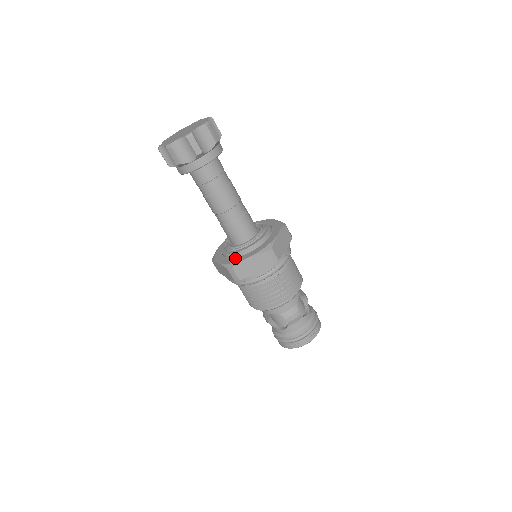
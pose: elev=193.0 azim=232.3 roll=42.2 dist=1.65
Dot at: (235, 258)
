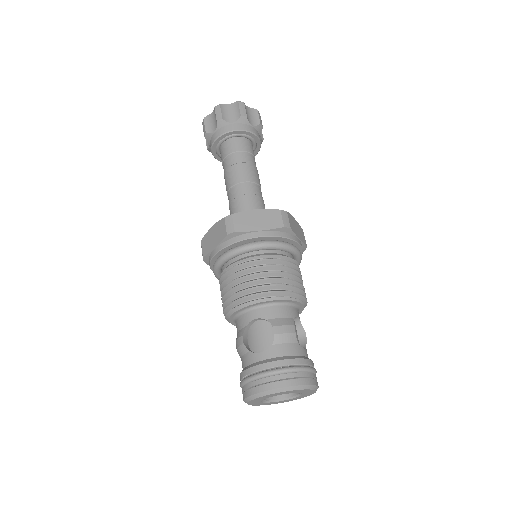
Dot at: occluded
